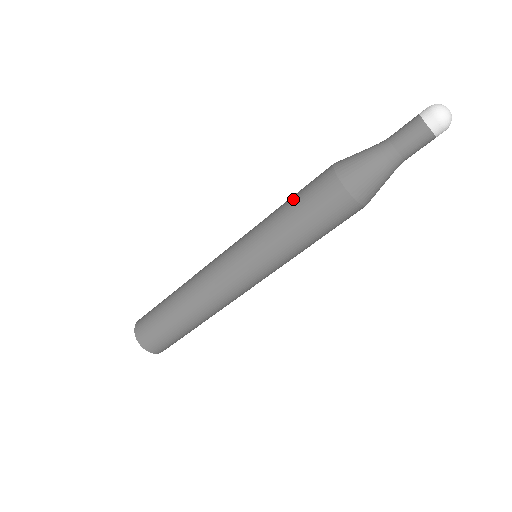
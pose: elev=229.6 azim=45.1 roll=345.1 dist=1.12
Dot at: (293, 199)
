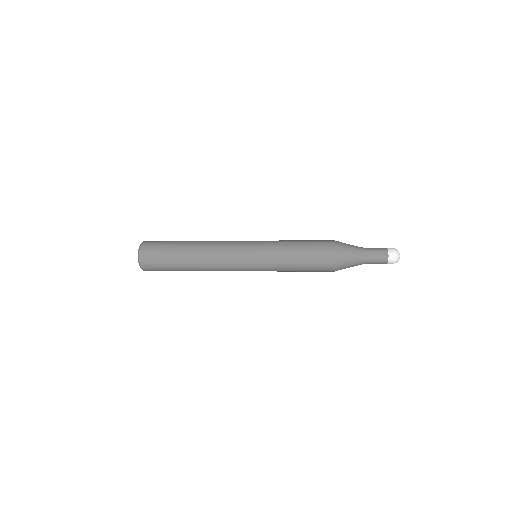
Dot at: (303, 265)
